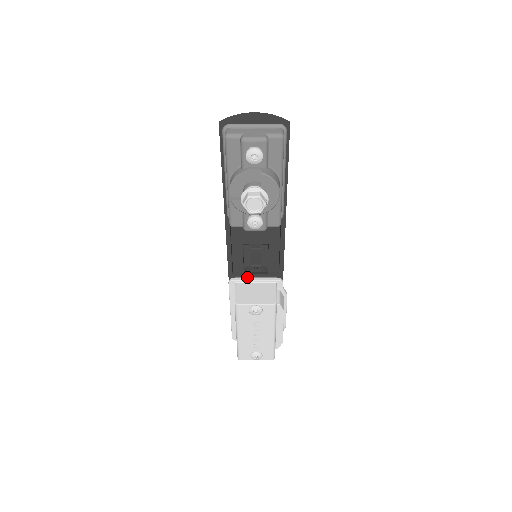
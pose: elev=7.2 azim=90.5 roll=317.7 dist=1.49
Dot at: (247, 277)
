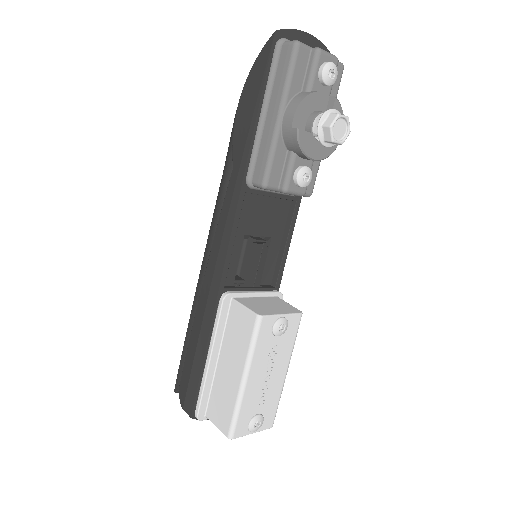
Dot at: occluded
